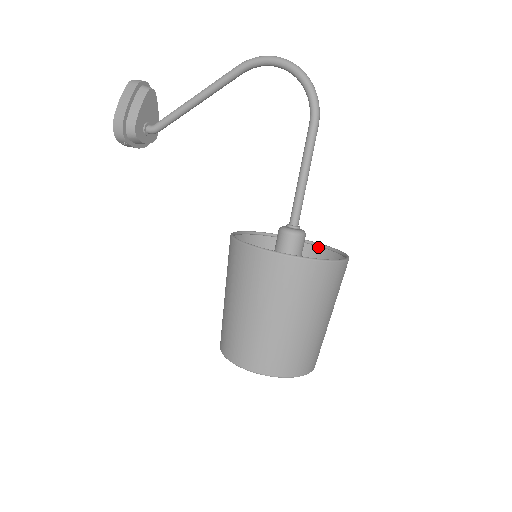
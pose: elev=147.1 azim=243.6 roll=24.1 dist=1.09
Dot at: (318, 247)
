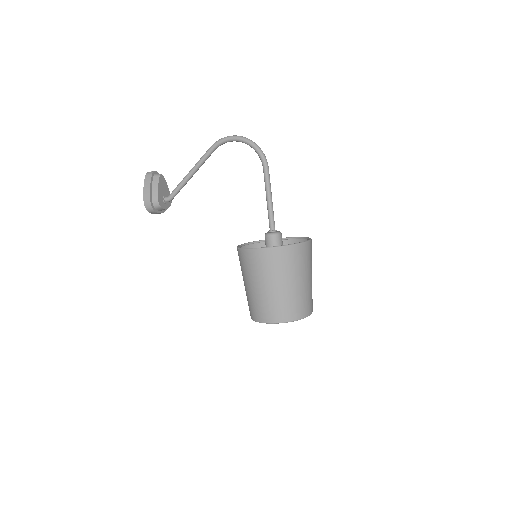
Dot at: (293, 240)
